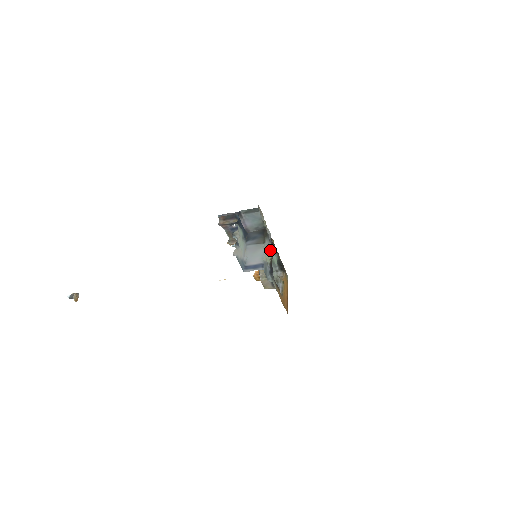
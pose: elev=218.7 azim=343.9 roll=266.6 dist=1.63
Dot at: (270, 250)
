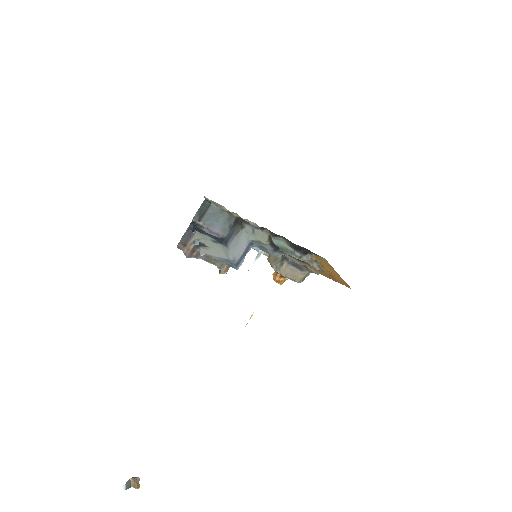
Dot at: (262, 234)
